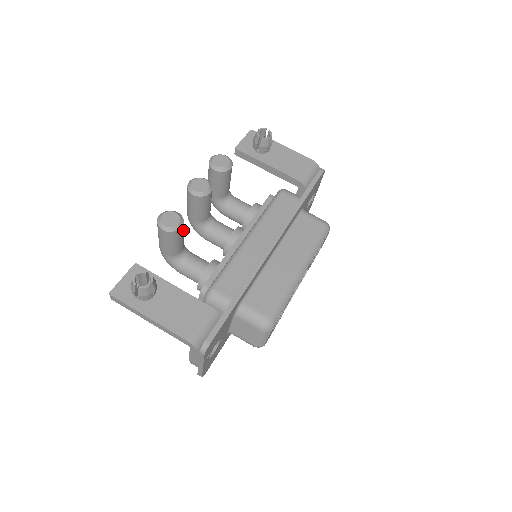
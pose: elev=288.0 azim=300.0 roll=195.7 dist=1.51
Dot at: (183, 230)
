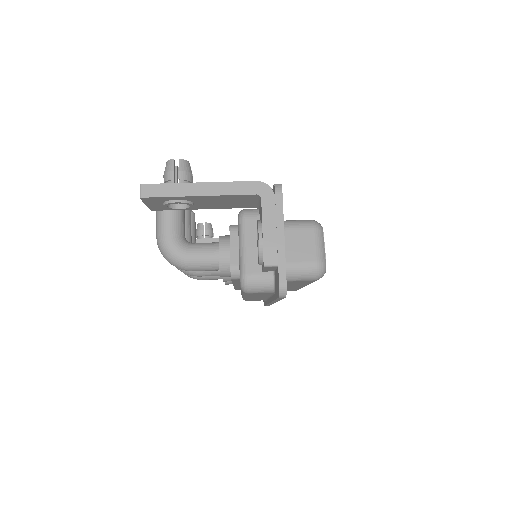
Dot at: occluded
